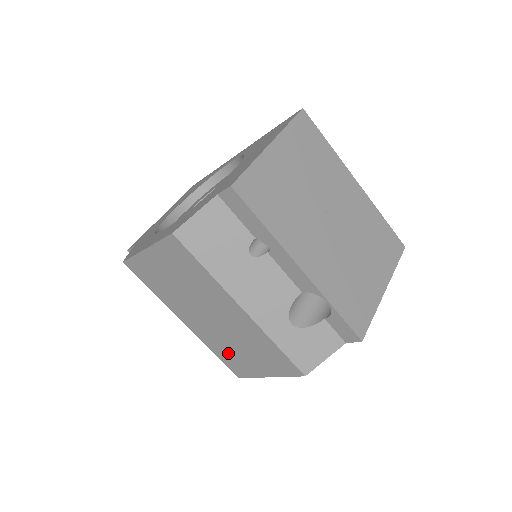
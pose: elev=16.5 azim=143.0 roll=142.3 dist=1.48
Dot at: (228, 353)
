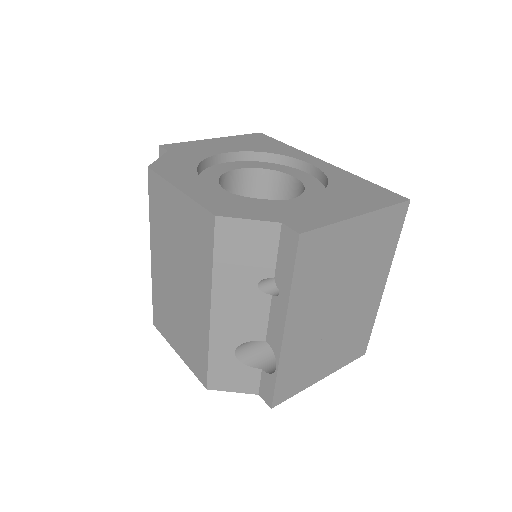
Dot at: (164, 308)
